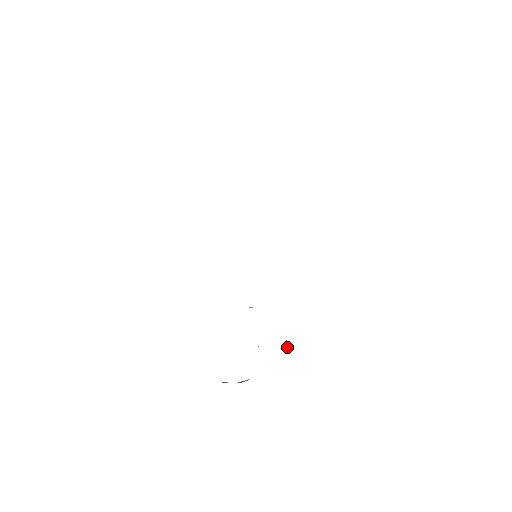
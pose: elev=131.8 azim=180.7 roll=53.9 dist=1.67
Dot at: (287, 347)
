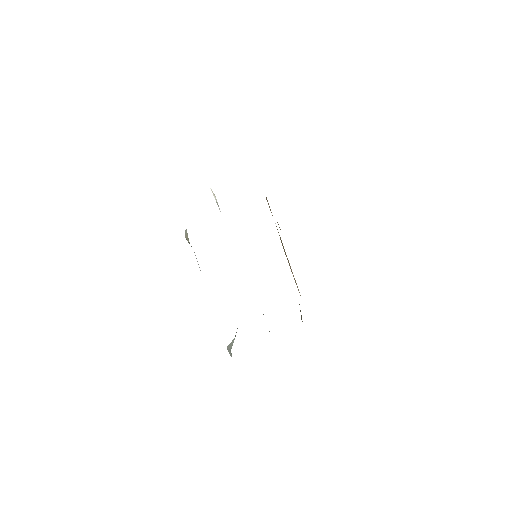
Dot at: (231, 346)
